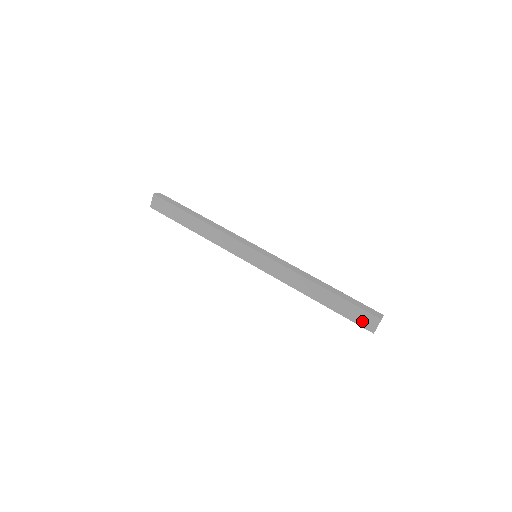
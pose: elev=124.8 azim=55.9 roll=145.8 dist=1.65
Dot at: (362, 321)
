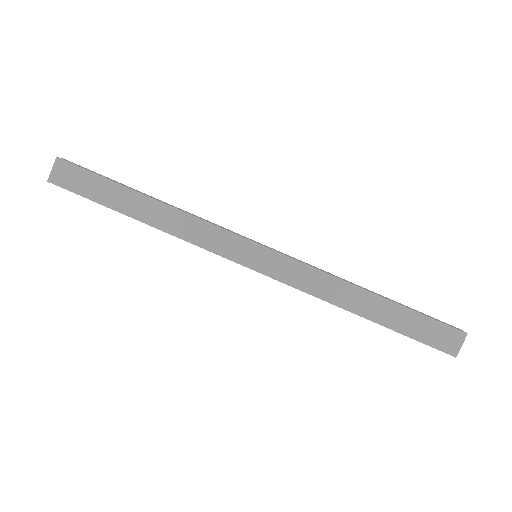
Dot at: (438, 340)
